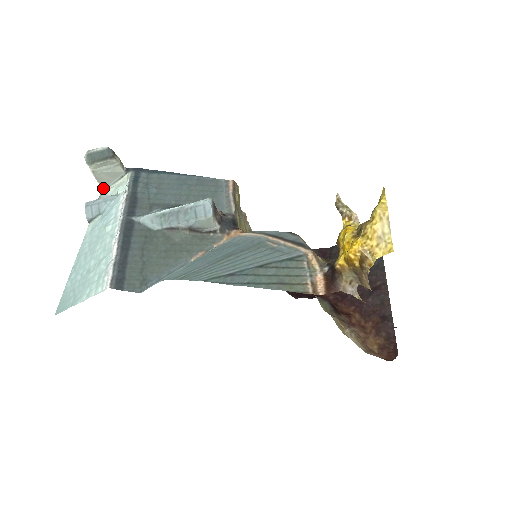
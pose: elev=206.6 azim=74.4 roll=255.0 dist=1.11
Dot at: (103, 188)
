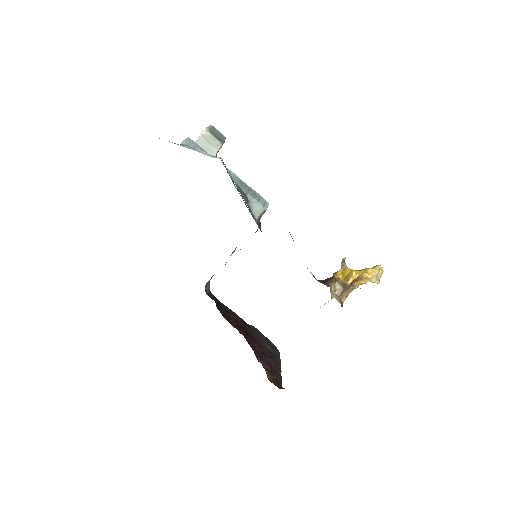
Dot at: occluded
